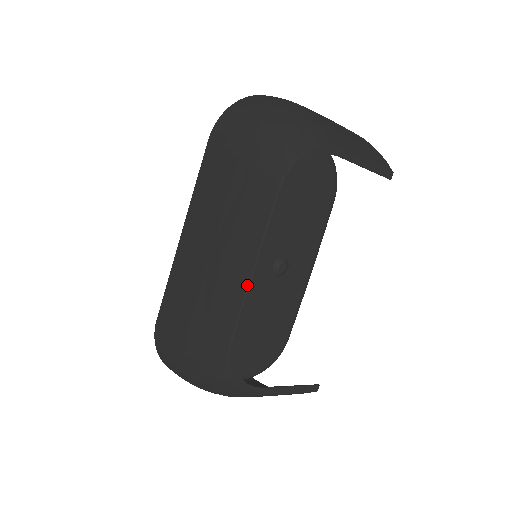
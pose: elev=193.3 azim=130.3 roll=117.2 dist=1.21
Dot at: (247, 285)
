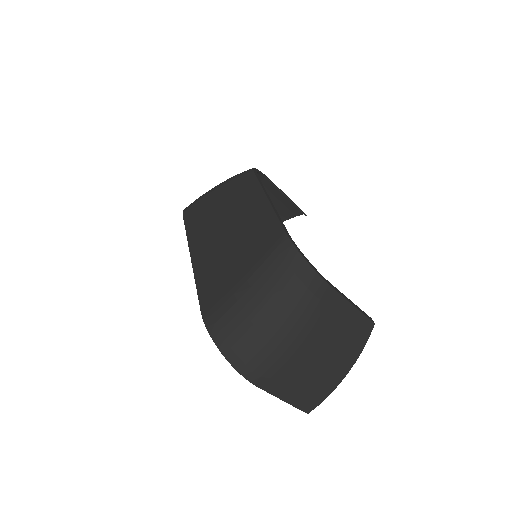
Dot at: (269, 205)
